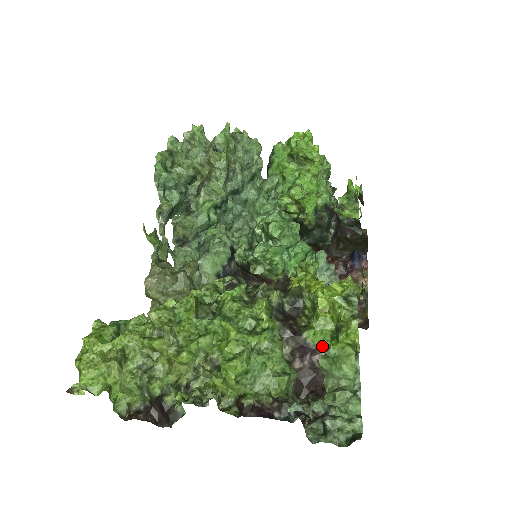
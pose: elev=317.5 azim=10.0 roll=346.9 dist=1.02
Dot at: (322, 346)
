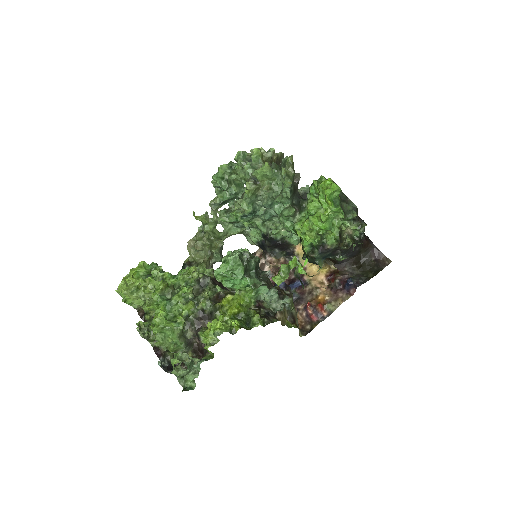
Dot at: (204, 343)
